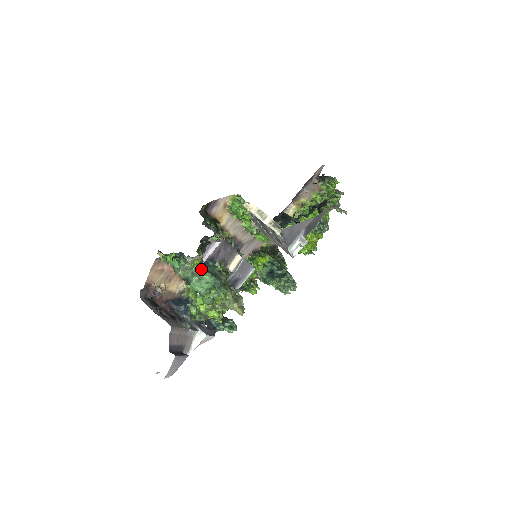
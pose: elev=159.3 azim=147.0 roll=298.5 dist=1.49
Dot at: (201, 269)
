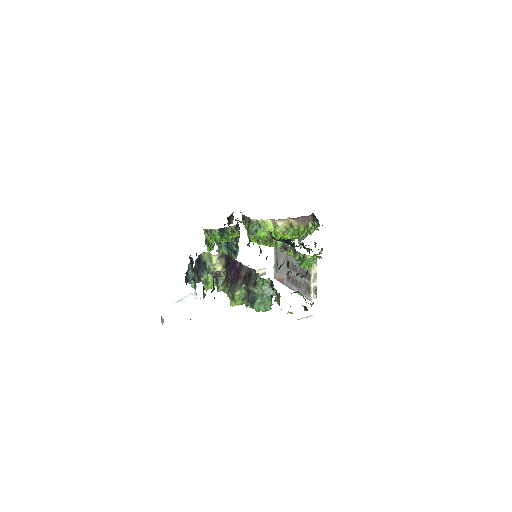
Dot at: (271, 299)
